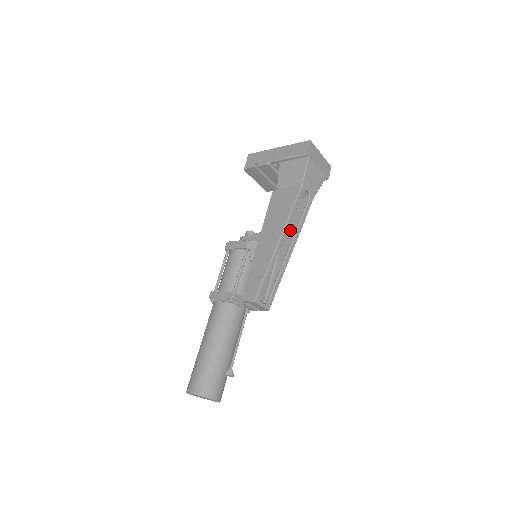
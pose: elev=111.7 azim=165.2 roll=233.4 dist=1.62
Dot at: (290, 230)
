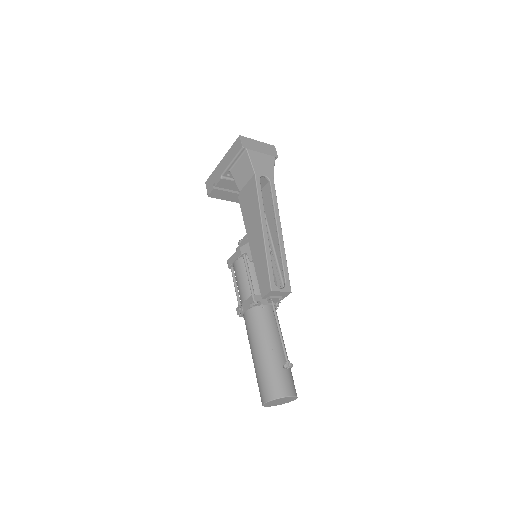
Dot at: (270, 217)
